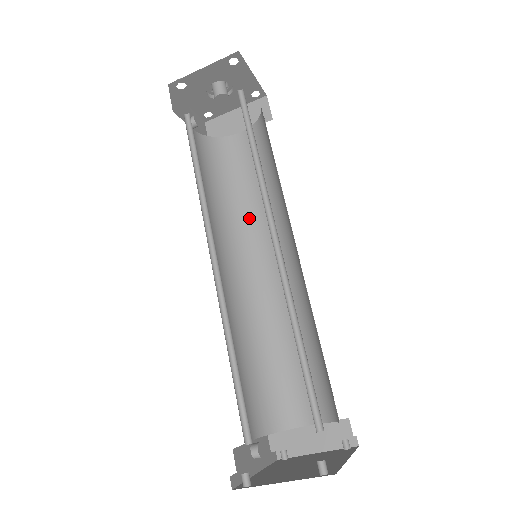
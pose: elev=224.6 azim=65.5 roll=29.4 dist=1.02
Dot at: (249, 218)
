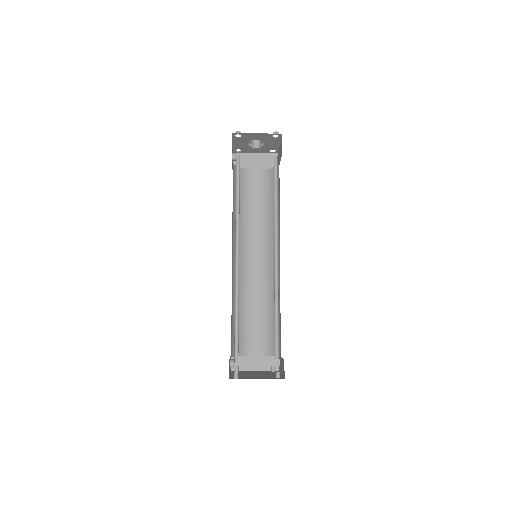
Dot at: (249, 228)
